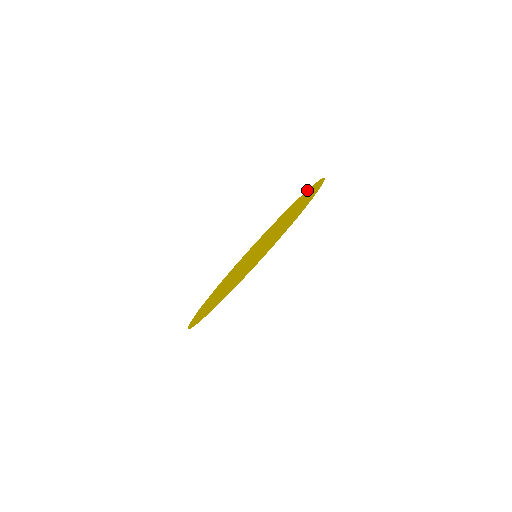
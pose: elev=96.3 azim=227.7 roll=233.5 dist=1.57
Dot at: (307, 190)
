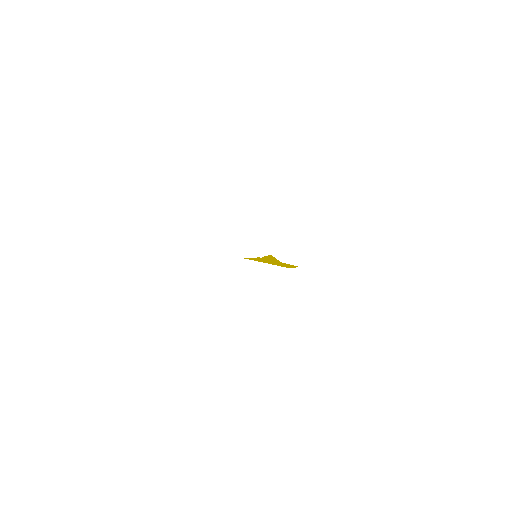
Dot at: occluded
